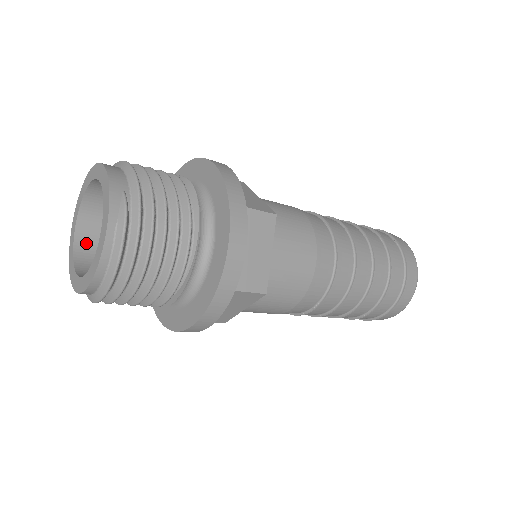
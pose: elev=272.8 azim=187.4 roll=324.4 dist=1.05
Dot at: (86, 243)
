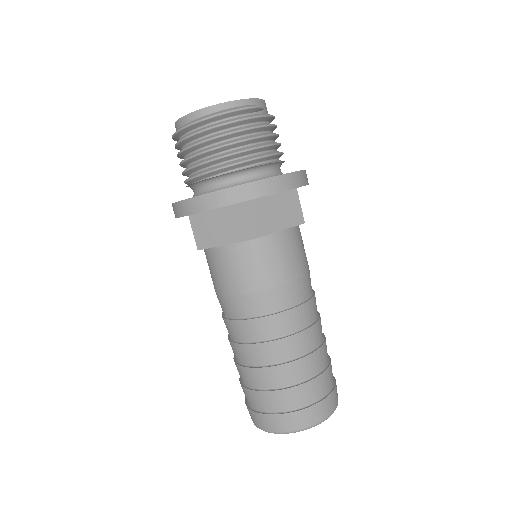
Dot at: occluded
